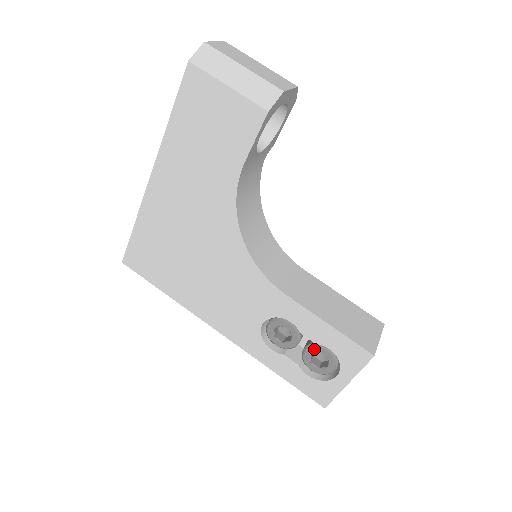
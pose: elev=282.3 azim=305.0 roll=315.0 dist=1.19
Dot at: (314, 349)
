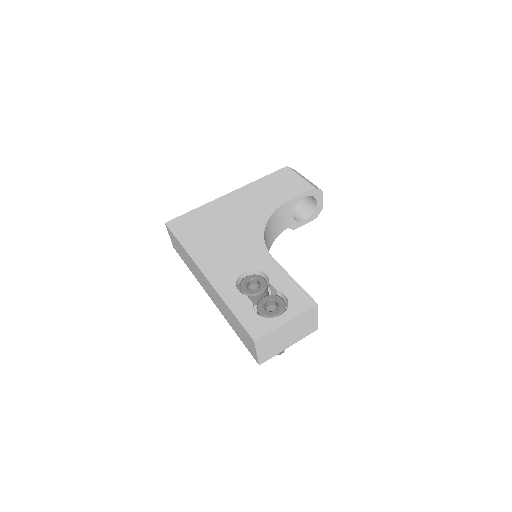
Dot at: (272, 297)
